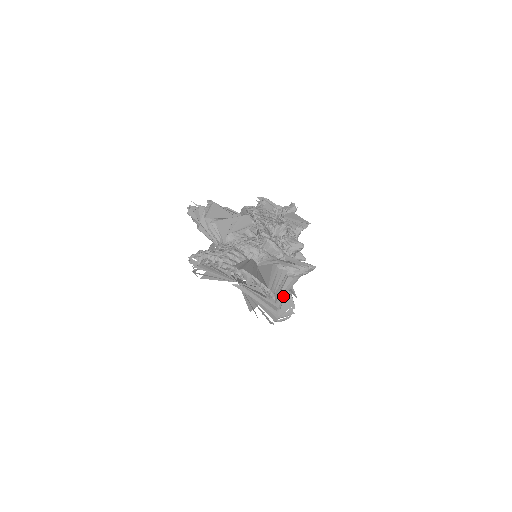
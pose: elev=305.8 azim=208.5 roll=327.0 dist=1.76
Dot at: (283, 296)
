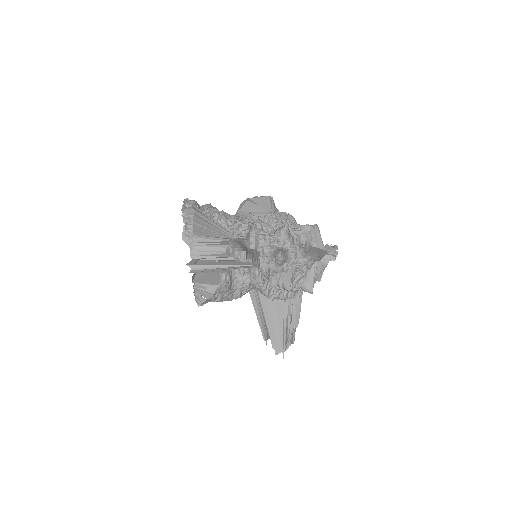
Dot at: (207, 264)
